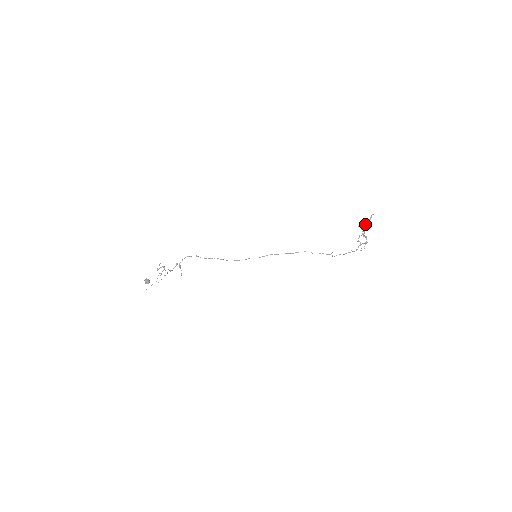
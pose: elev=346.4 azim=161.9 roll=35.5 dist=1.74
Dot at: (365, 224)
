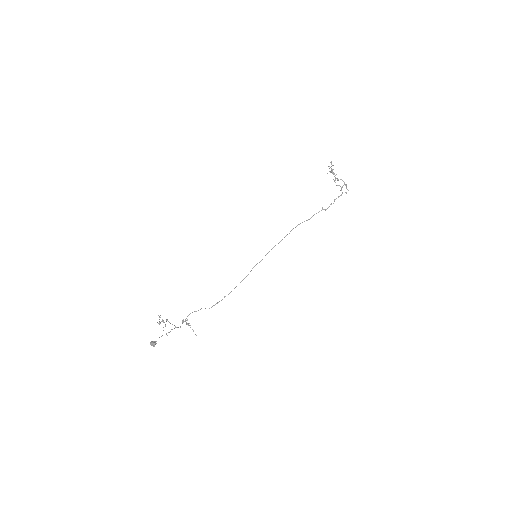
Dot at: occluded
